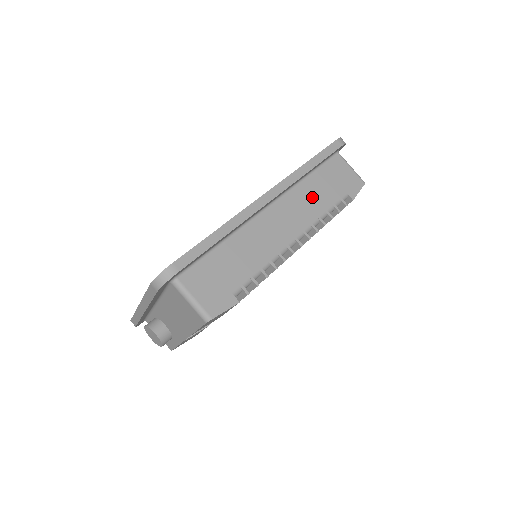
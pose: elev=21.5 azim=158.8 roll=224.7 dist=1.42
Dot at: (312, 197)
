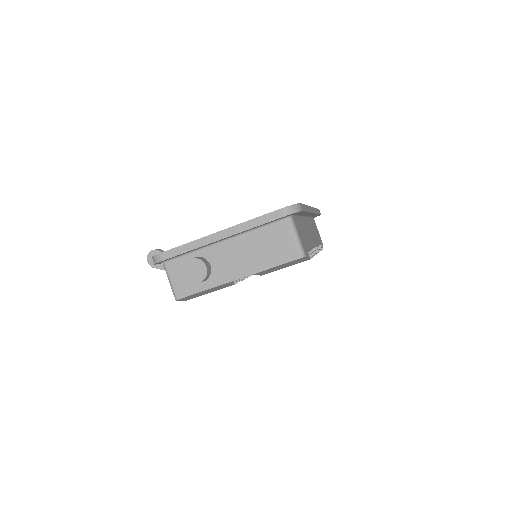
Dot at: (314, 231)
